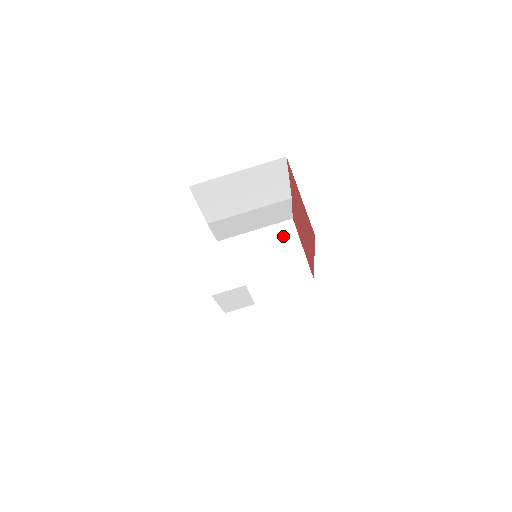
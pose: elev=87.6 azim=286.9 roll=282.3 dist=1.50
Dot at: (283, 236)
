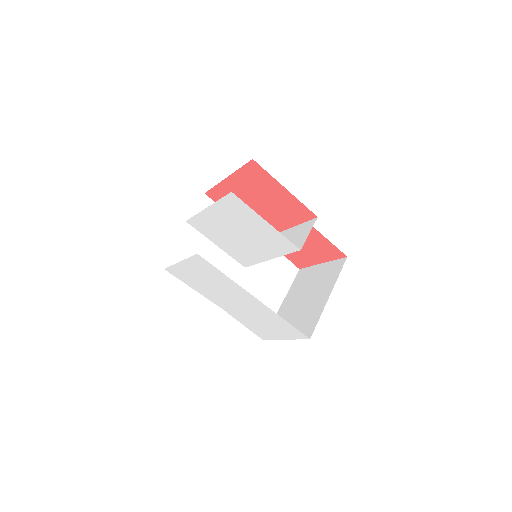
Dot at: (302, 279)
